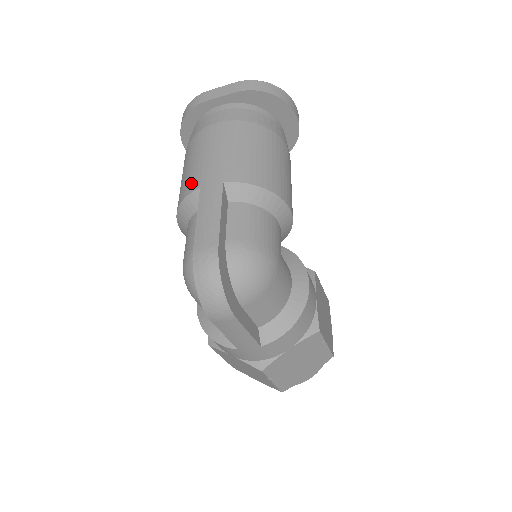
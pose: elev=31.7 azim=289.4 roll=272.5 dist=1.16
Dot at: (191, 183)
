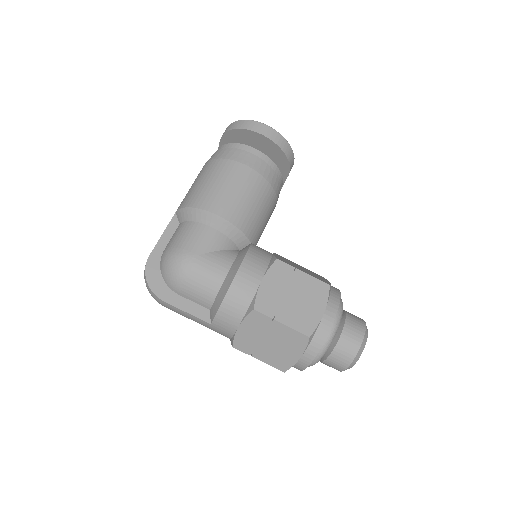
Dot at: occluded
